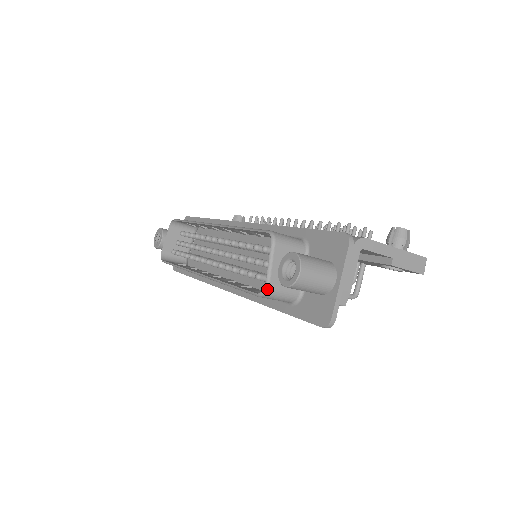
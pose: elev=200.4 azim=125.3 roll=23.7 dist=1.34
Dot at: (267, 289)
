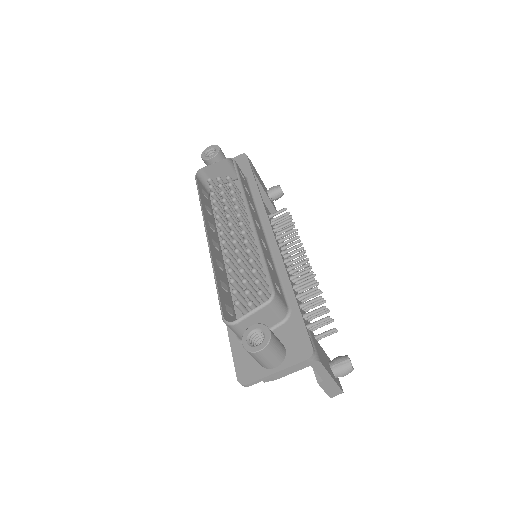
Dot at: (232, 325)
